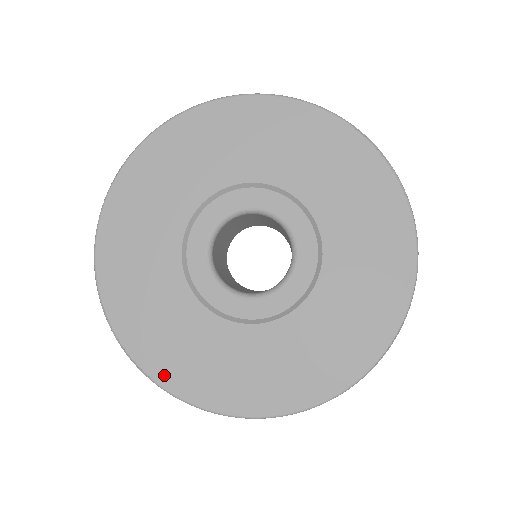
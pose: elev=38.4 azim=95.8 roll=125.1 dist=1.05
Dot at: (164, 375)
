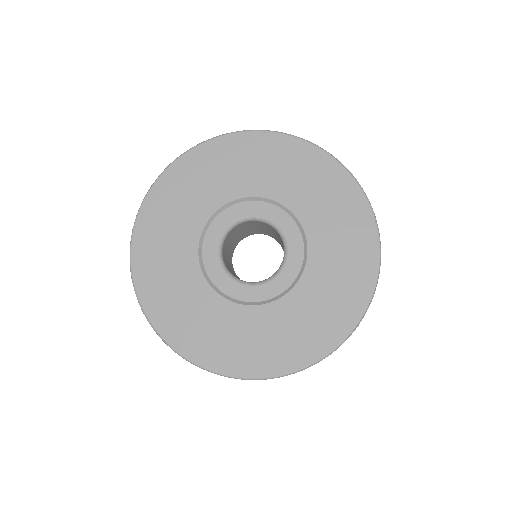
Dot at: (183, 345)
